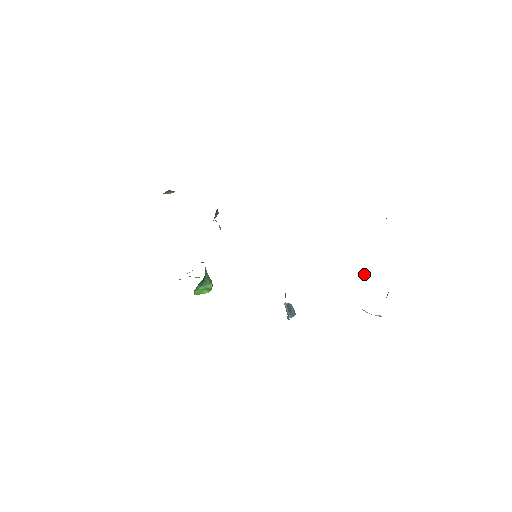
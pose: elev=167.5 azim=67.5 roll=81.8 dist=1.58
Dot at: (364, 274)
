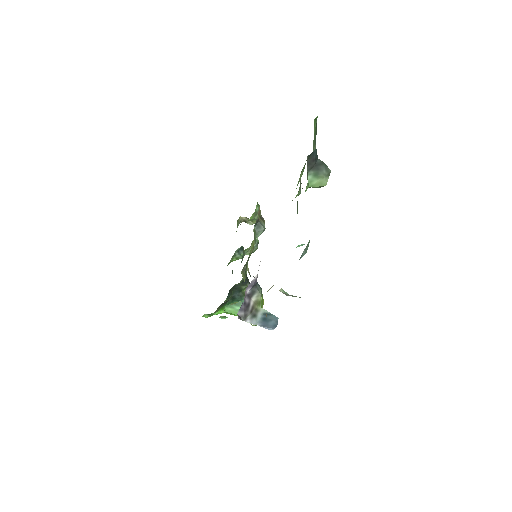
Dot at: (301, 245)
